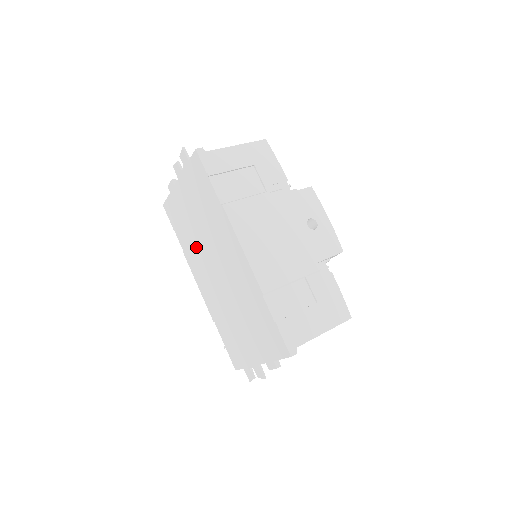
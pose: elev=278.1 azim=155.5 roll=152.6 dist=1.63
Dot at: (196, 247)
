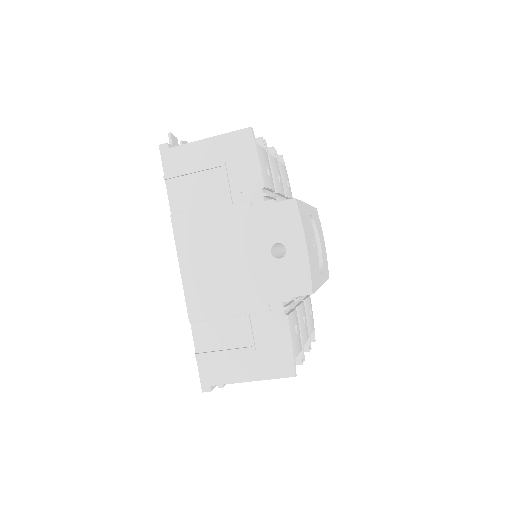
Dot at: occluded
